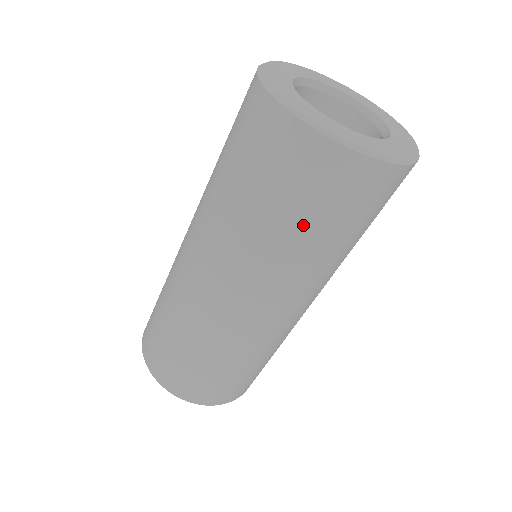
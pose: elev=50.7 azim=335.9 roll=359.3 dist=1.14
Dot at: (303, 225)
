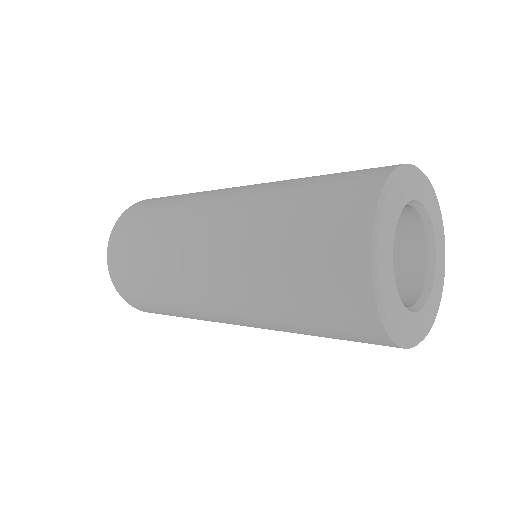
Dot at: occluded
